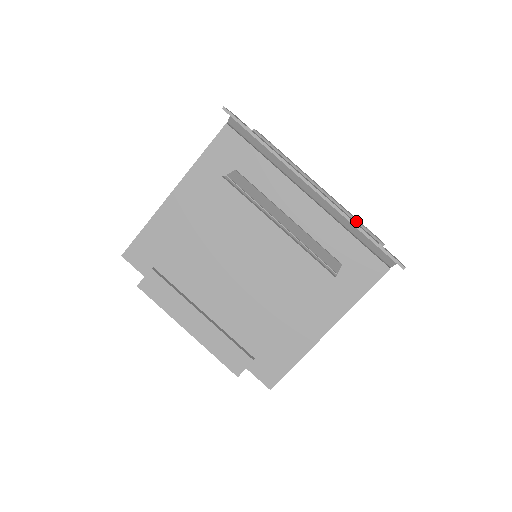
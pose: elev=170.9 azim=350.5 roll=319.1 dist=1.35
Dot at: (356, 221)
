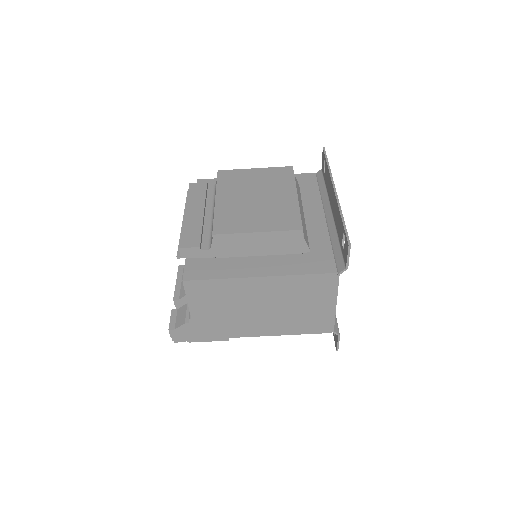
Dot at: occluded
